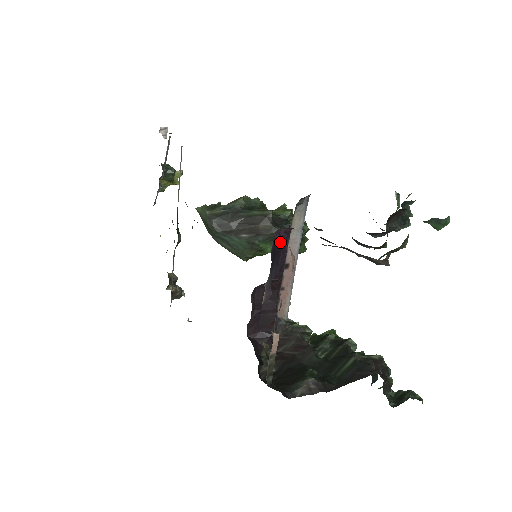
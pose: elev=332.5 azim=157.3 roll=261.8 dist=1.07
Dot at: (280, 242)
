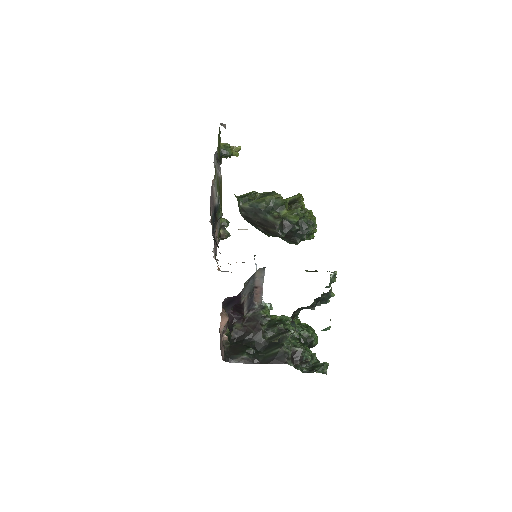
Dot at: (233, 297)
